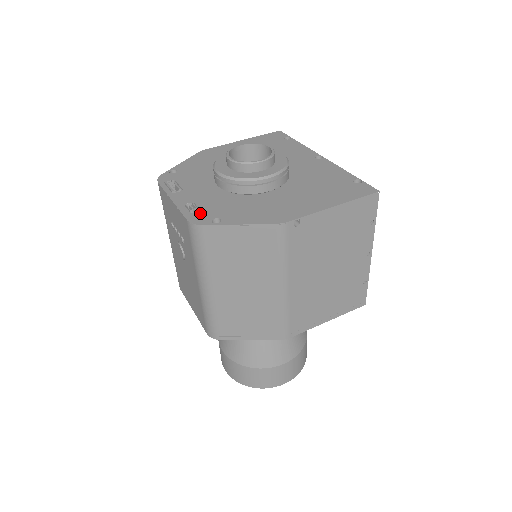
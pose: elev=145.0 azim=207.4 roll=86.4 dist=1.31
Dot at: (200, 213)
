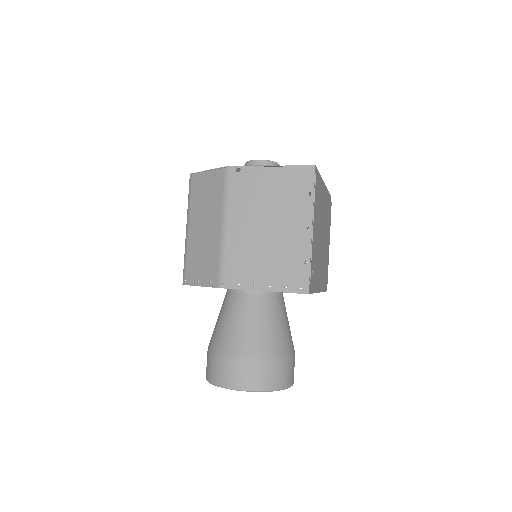
Dot at: occluded
